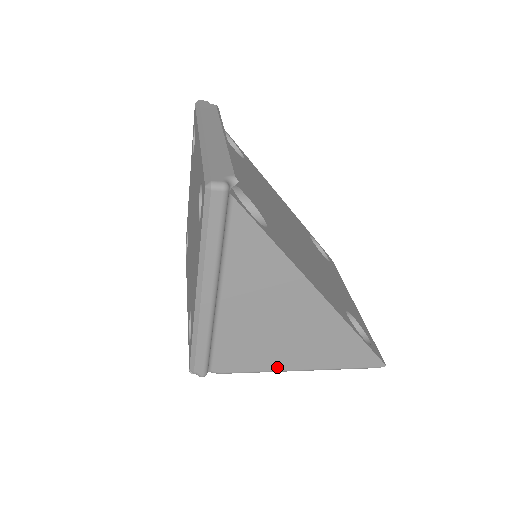
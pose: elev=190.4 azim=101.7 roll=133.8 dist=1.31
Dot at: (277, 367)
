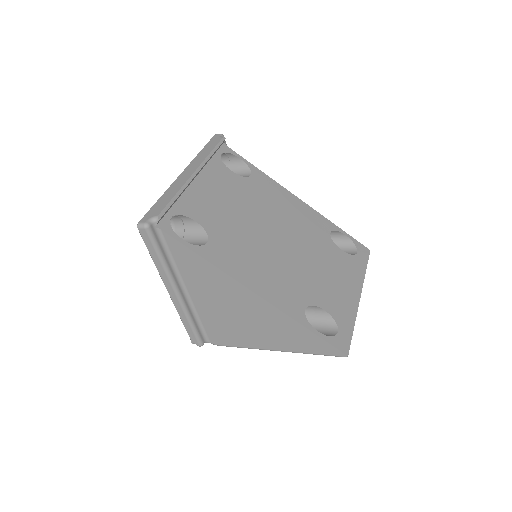
Dot at: (255, 346)
